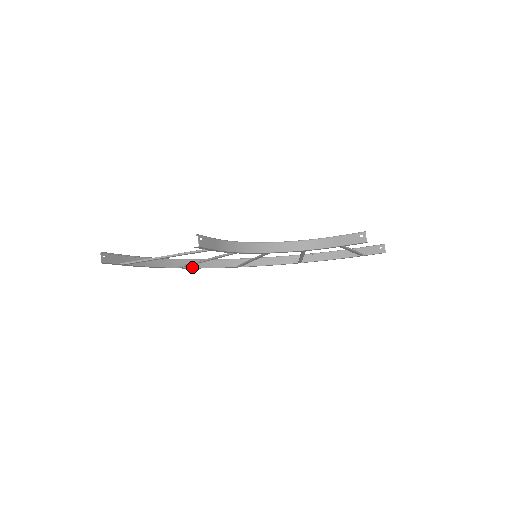
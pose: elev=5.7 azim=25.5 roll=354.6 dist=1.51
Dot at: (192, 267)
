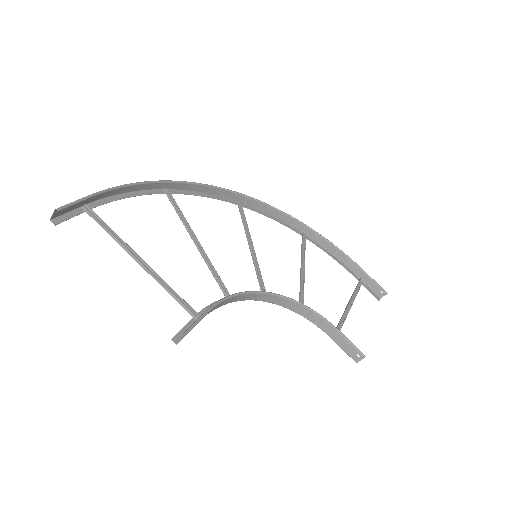
Dot at: (183, 189)
